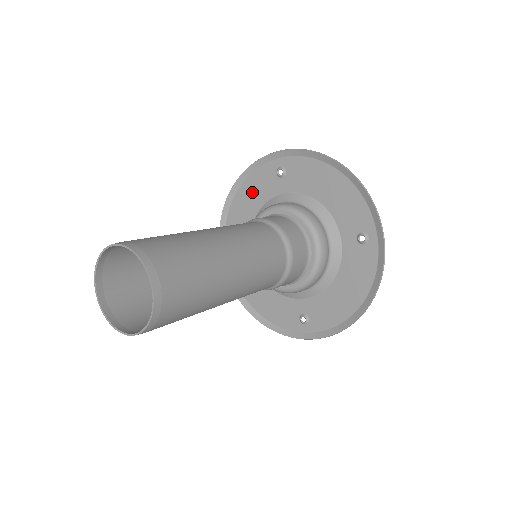
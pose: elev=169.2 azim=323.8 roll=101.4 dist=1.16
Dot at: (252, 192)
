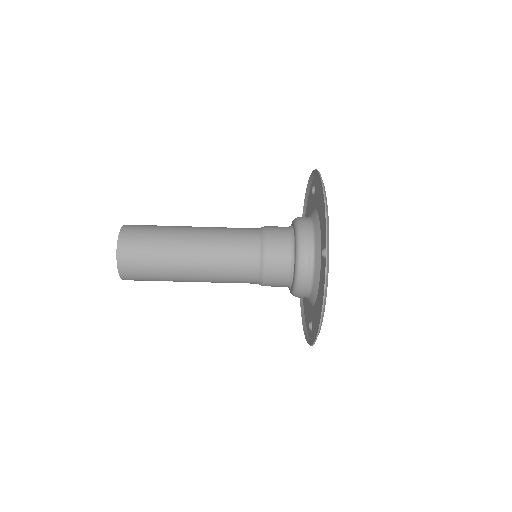
Dot at: (308, 208)
